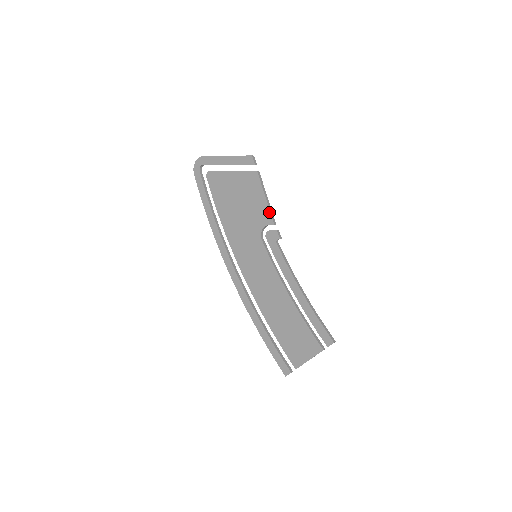
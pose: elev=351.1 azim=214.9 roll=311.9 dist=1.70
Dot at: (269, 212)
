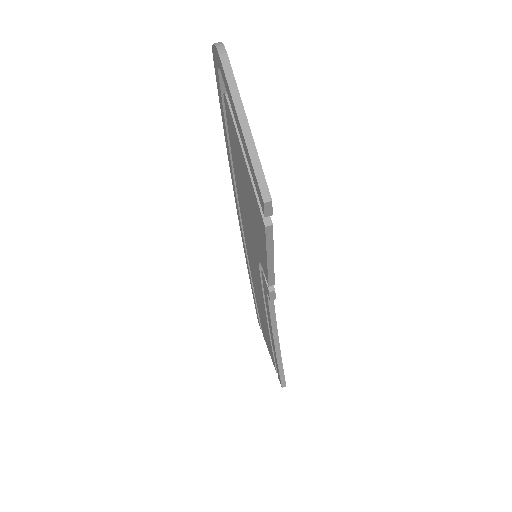
Dot at: (267, 272)
